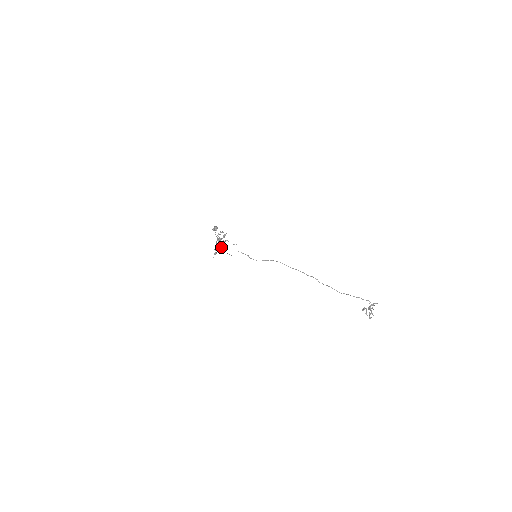
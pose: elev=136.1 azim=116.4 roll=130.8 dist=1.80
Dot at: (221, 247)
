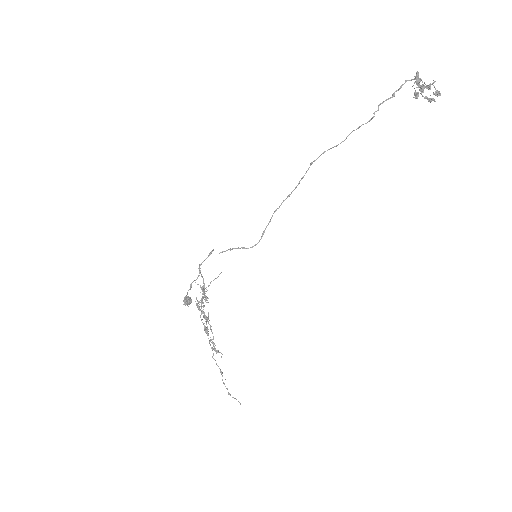
Dot at: occluded
